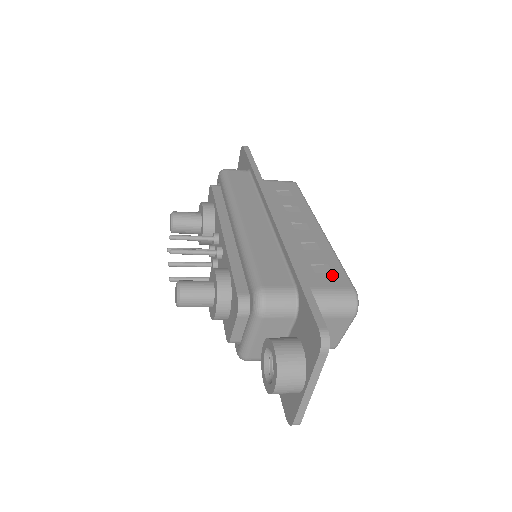
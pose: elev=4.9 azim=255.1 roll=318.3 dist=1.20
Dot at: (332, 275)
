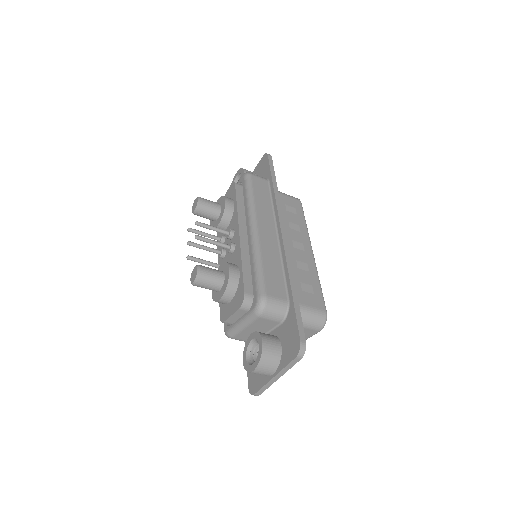
Dot at: (313, 296)
